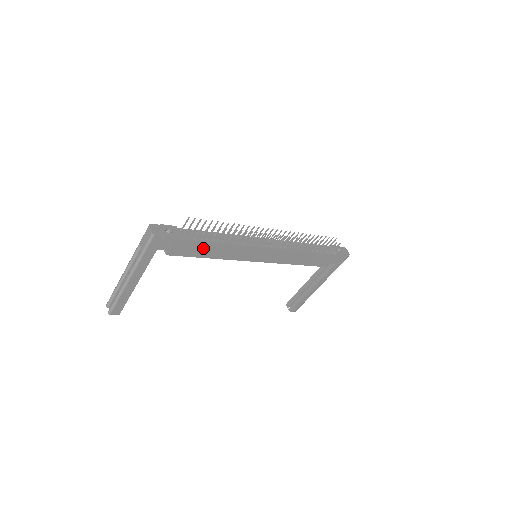
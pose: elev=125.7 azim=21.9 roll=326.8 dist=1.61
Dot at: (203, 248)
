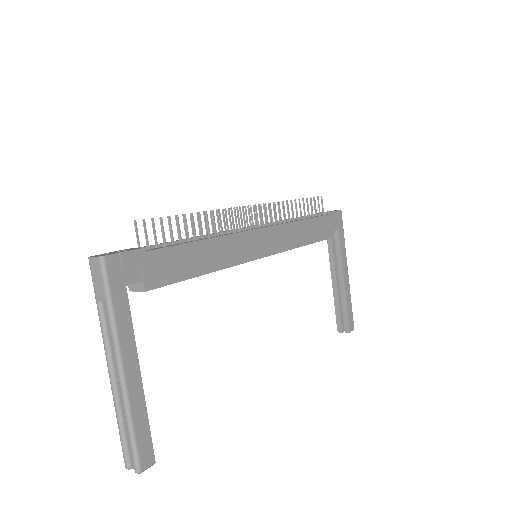
Dot at: (186, 258)
